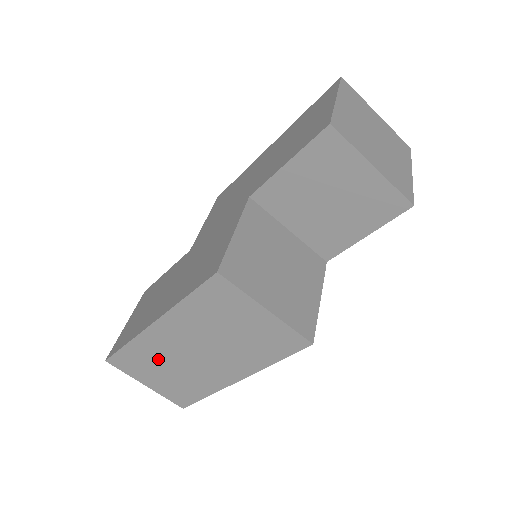
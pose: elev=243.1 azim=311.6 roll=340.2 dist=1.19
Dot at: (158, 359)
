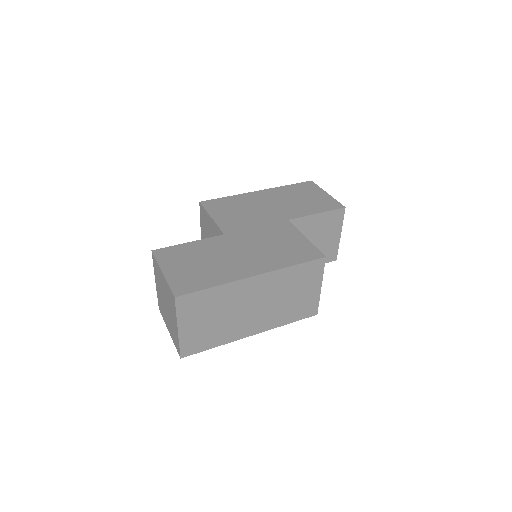
Dot at: (222, 306)
